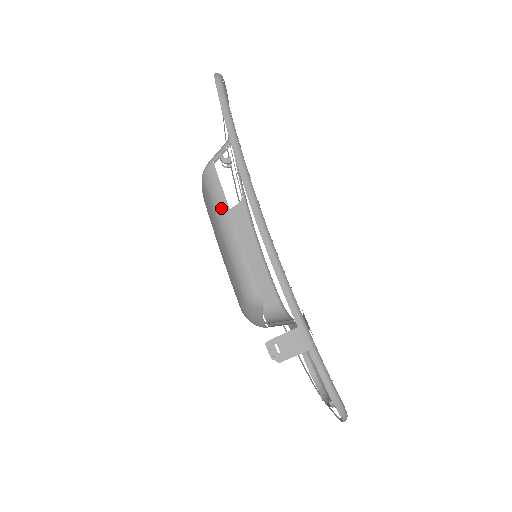
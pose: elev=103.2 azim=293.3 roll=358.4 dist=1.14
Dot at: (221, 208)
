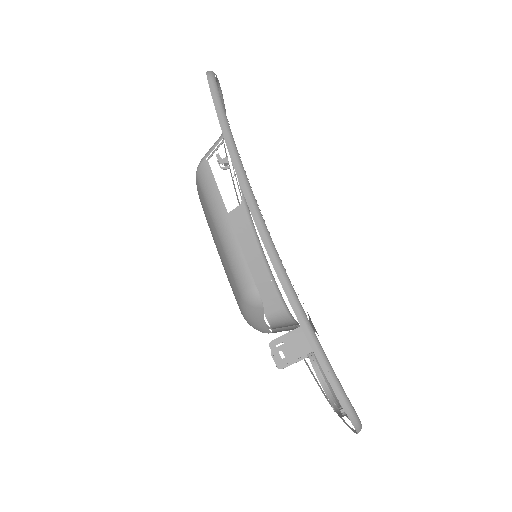
Dot at: (215, 204)
